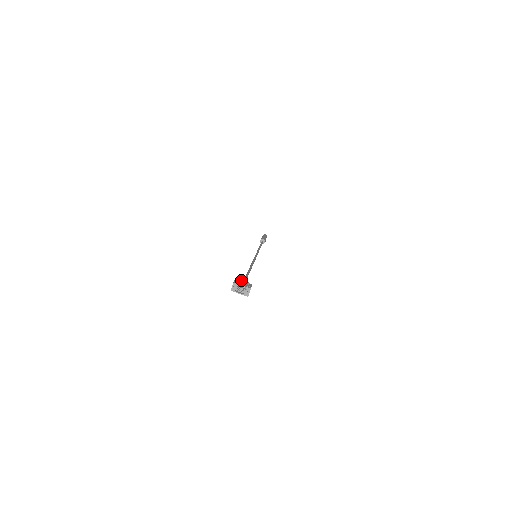
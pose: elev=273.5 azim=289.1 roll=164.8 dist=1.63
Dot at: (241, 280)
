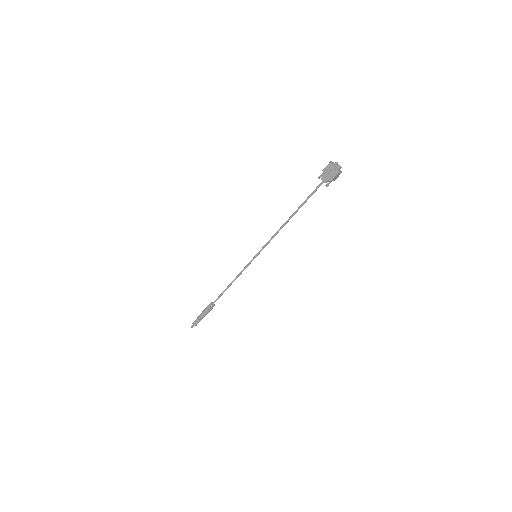
Dot at: occluded
